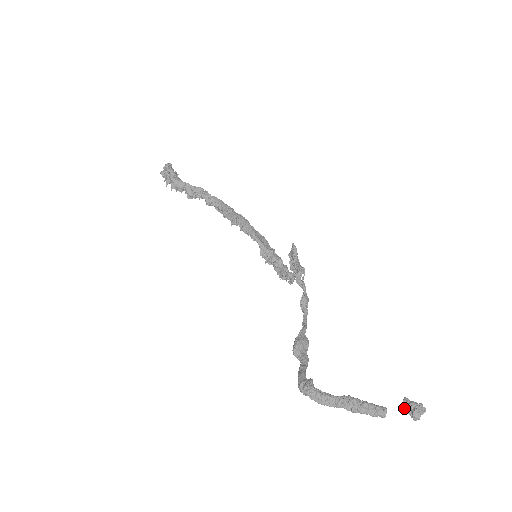
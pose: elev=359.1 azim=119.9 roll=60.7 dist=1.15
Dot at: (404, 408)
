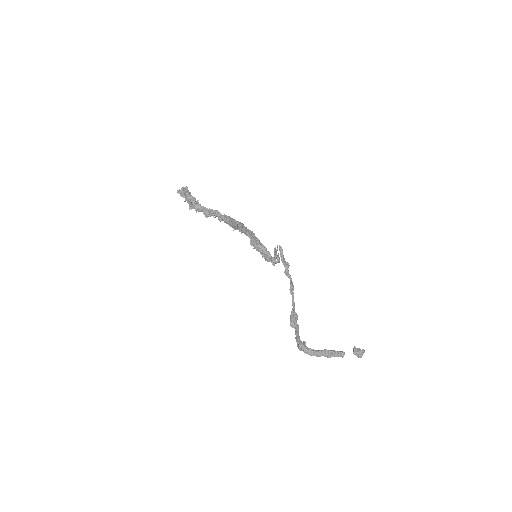
Dot at: (354, 353)
